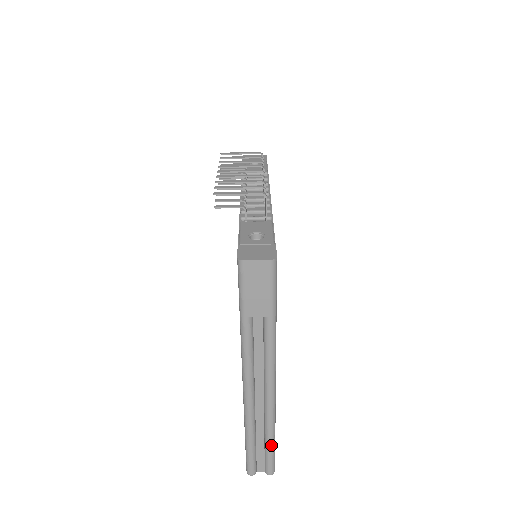
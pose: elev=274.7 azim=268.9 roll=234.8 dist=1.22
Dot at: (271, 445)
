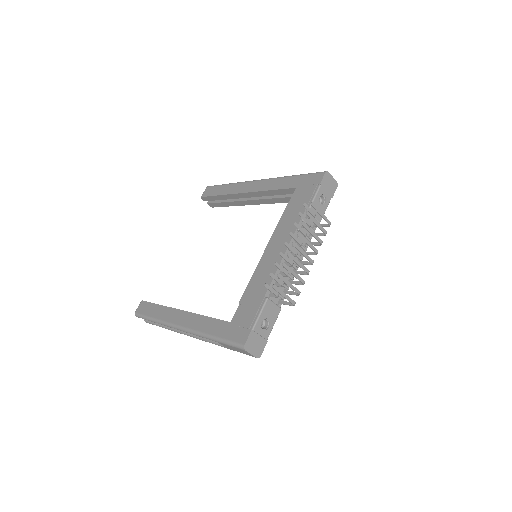
Dot at: (162, 327)
